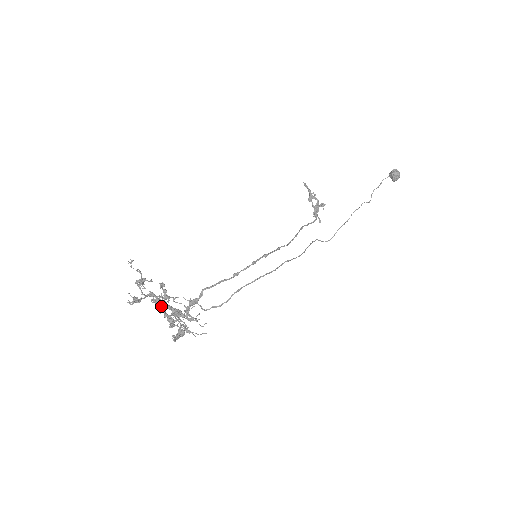
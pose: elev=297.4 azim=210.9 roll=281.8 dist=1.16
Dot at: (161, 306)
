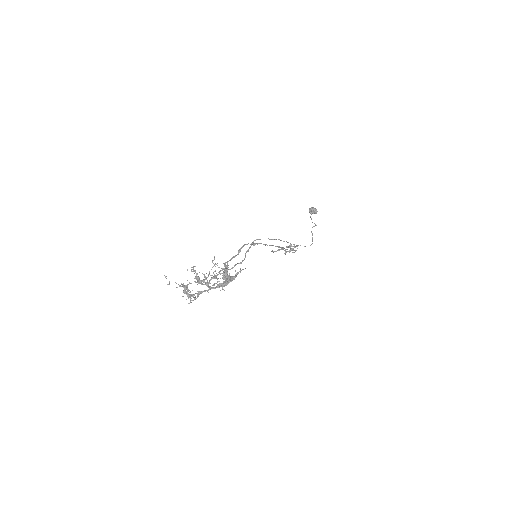
Dot at: (206, 285)
